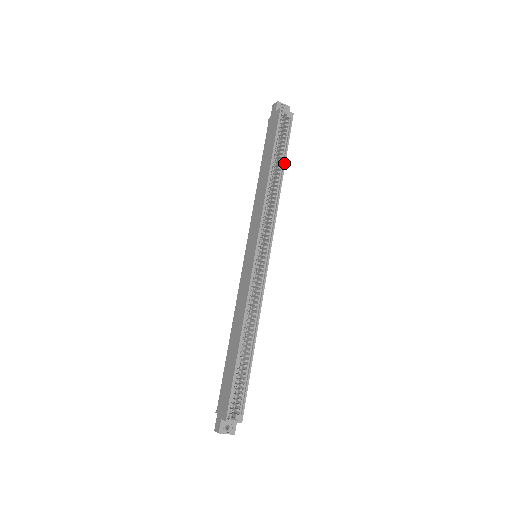
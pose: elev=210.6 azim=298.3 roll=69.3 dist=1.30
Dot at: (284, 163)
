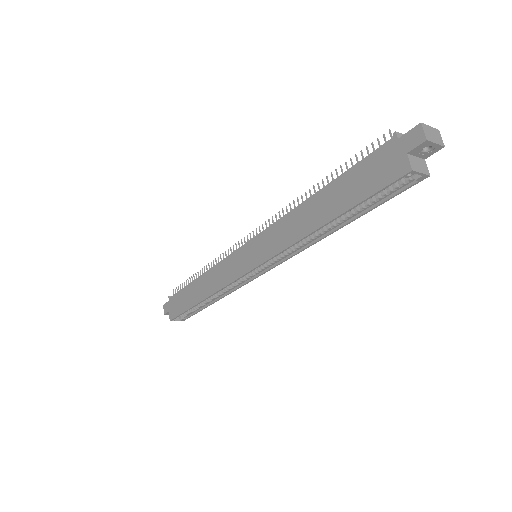
Dot at: (354, 220)
